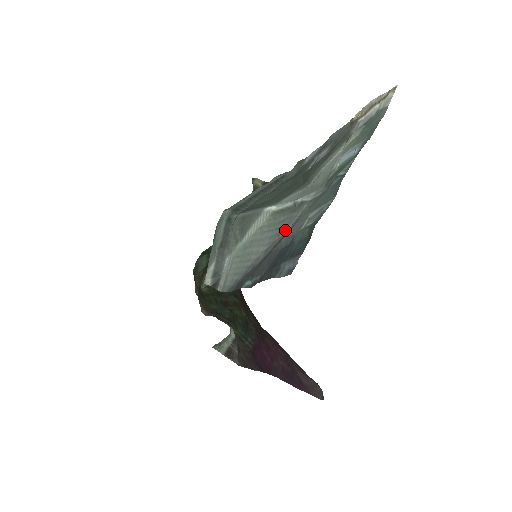
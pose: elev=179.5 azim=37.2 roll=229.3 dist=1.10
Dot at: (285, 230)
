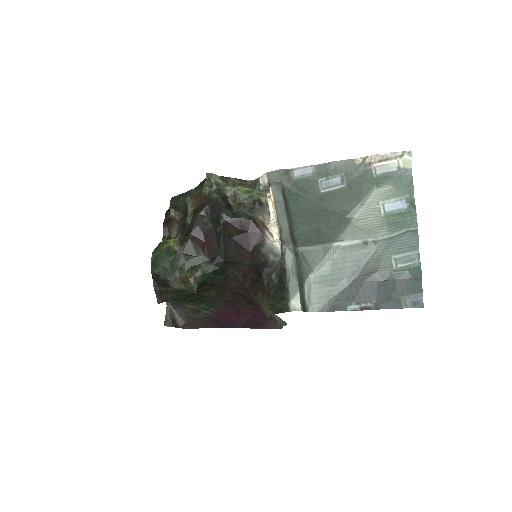
Dot at: (363, 263)
